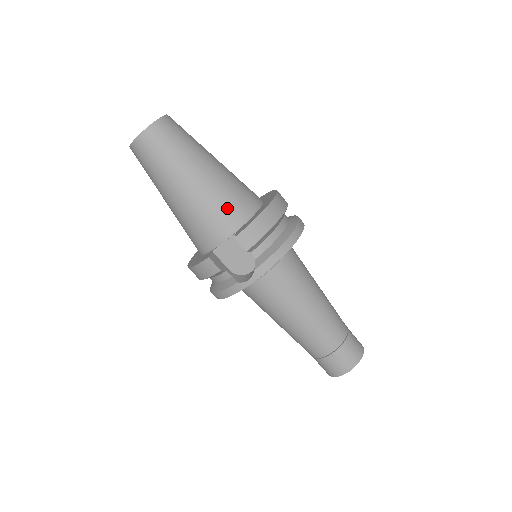
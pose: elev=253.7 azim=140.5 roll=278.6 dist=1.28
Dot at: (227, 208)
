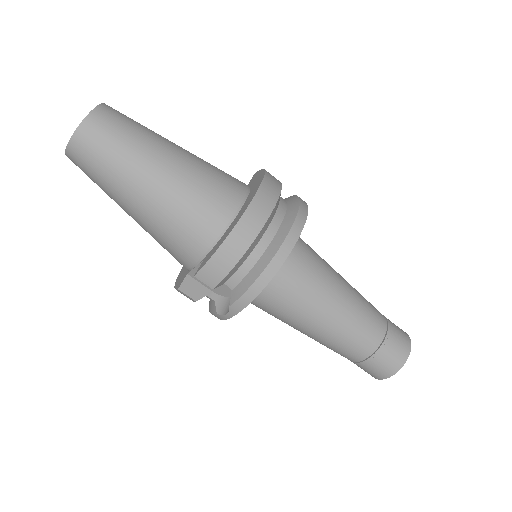
Dot at: (187, 230)
